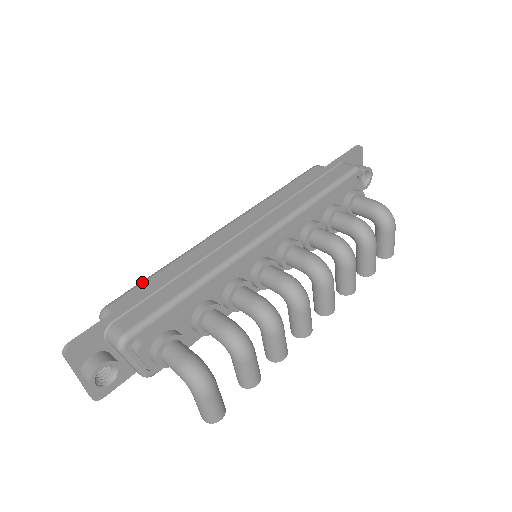
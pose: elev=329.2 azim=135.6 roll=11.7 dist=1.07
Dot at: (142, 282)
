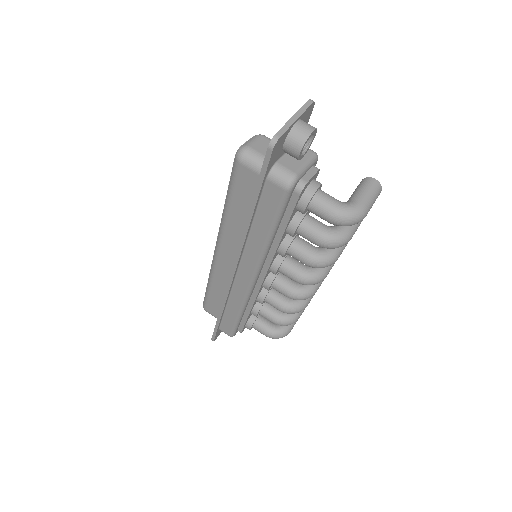
Dot at: (207, 297)
